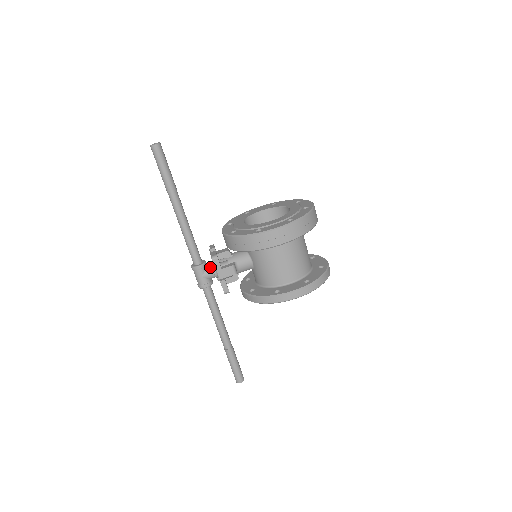
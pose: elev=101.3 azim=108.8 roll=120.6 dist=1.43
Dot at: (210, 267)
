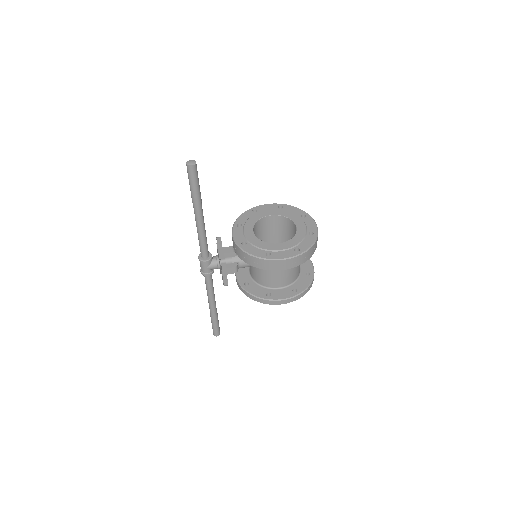
Dot at: (215, 261)
